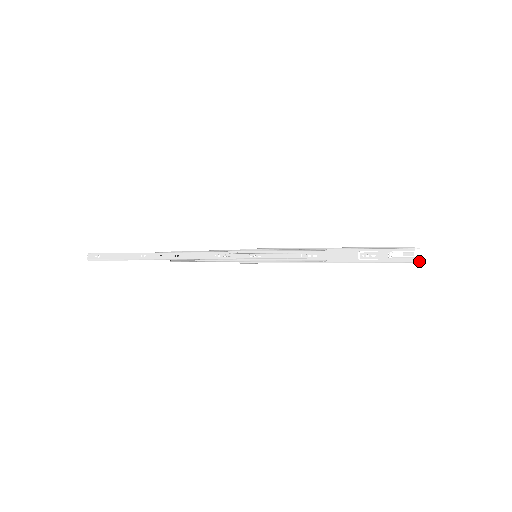
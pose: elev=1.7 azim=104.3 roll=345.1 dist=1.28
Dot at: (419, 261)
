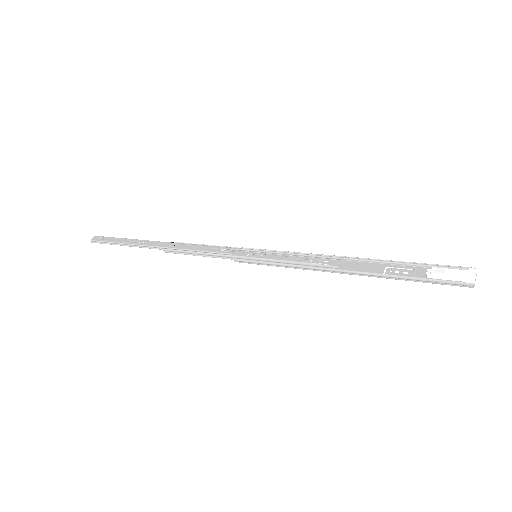
Dot at: (472, 283)
